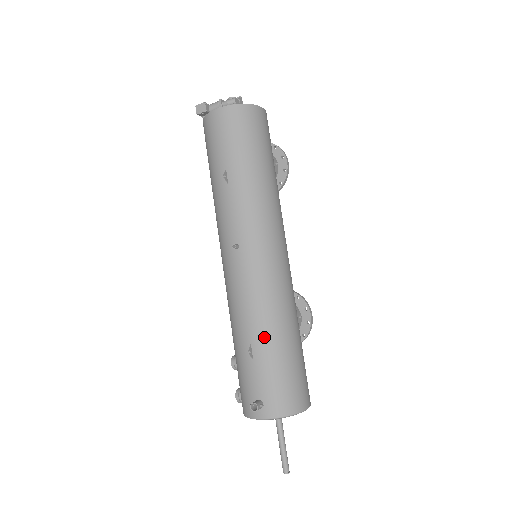
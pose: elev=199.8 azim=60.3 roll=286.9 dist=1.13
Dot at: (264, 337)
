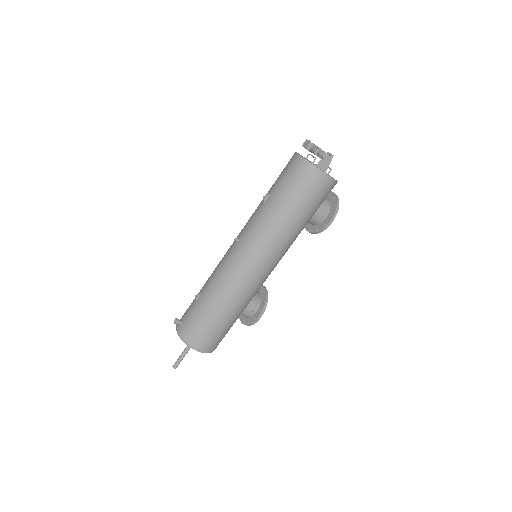
Dot at: (207, 297)
